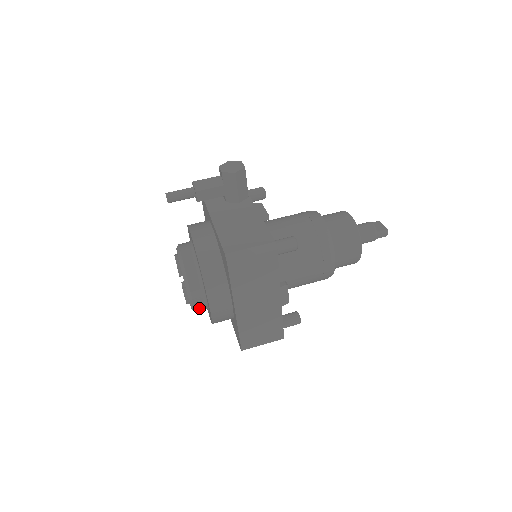
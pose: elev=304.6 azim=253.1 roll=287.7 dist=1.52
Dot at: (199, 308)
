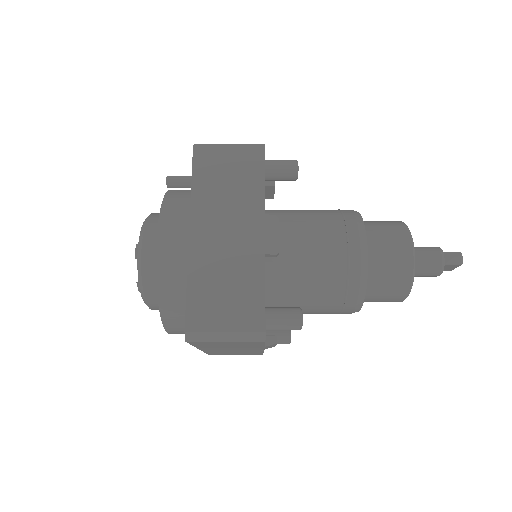
Dot at: (148, 273)
